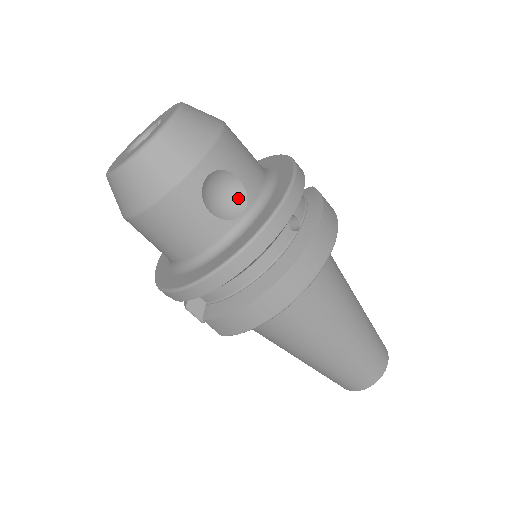
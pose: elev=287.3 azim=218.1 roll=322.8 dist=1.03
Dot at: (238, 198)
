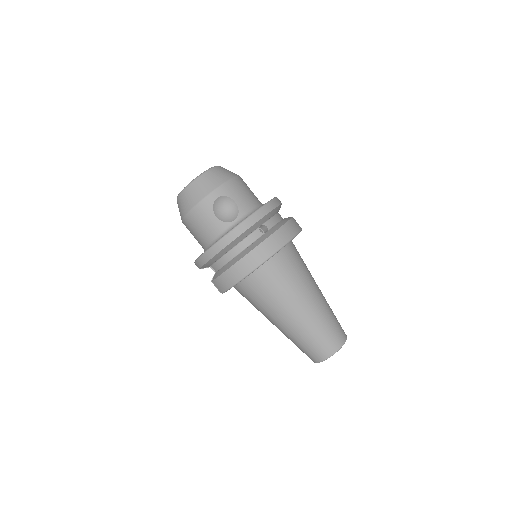
Dot at: (234, 212)
